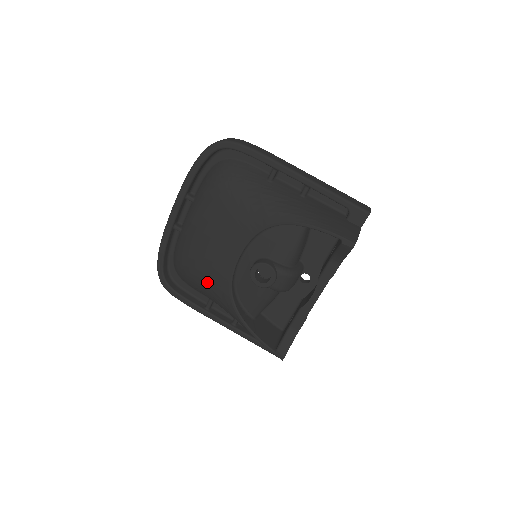
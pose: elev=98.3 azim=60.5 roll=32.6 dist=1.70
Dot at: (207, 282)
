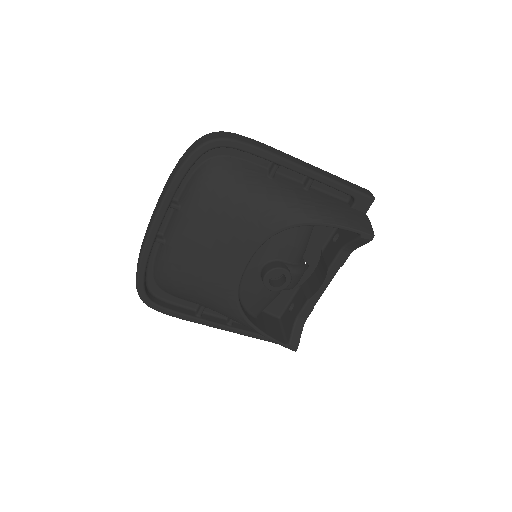
Dot at: (207, 294)
